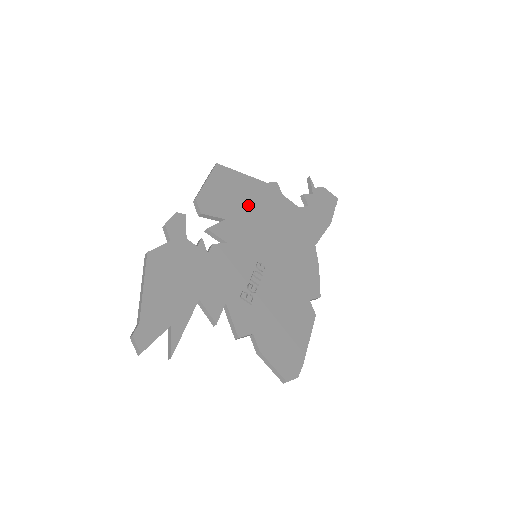
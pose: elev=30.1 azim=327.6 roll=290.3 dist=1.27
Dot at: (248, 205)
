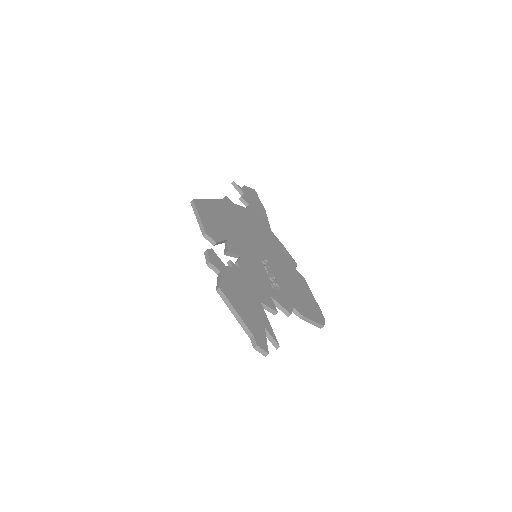
Dot at: (228, 222)
